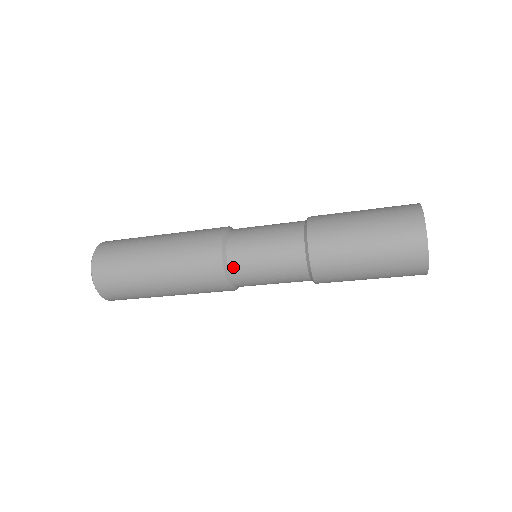
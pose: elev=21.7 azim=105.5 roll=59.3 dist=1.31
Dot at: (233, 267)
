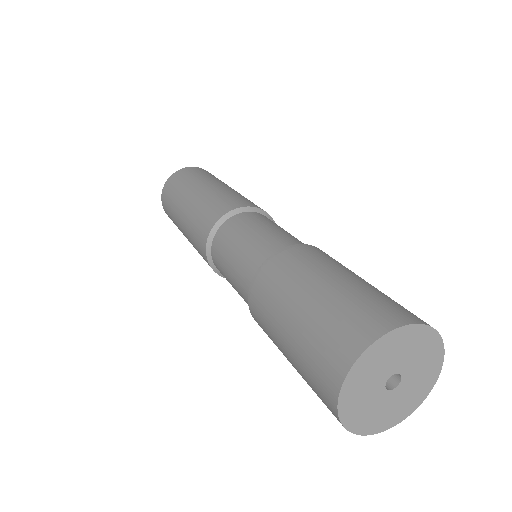
Dot at: occluded
